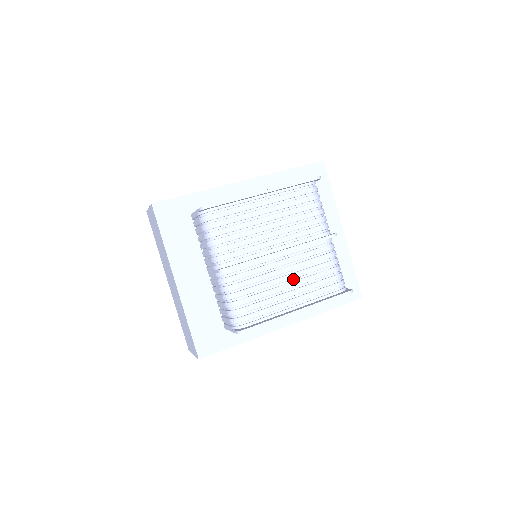
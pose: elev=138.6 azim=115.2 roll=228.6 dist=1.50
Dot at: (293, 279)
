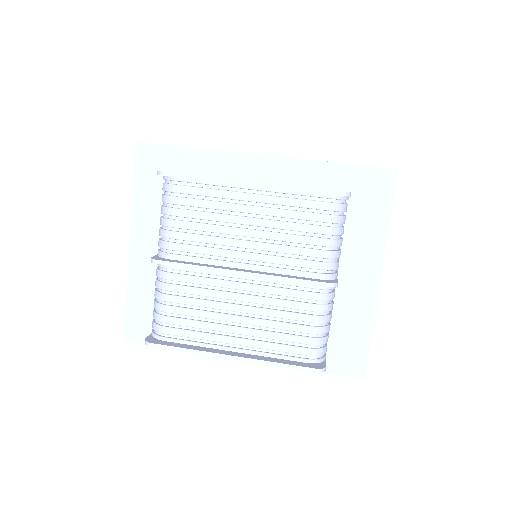
Dot at: (247, 313)
